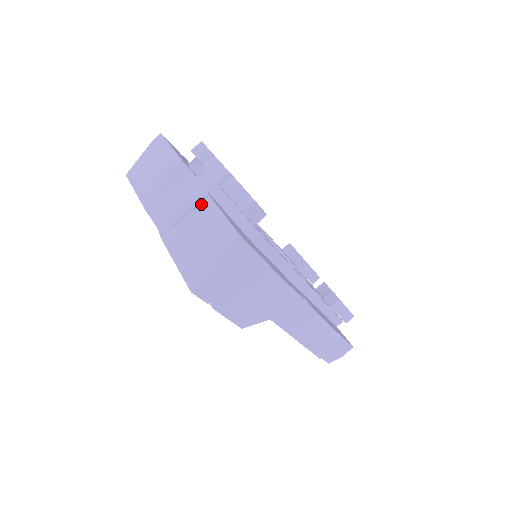
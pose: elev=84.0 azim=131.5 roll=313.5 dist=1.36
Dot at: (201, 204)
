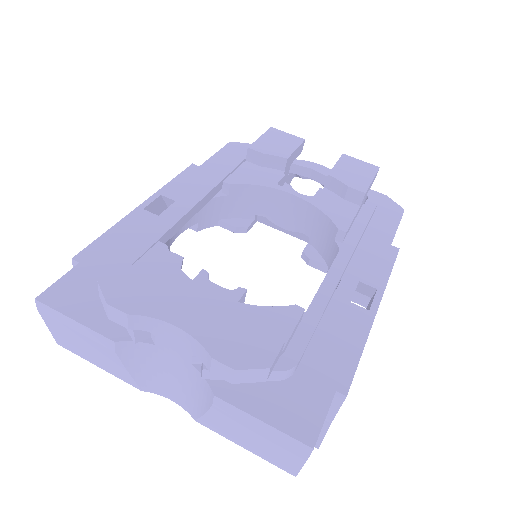
Dot at: (213, 405)
